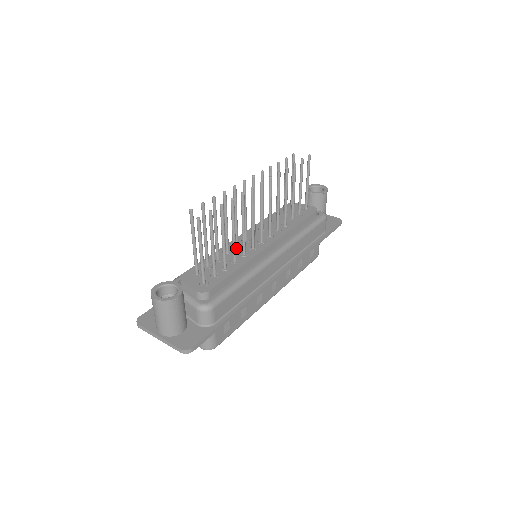
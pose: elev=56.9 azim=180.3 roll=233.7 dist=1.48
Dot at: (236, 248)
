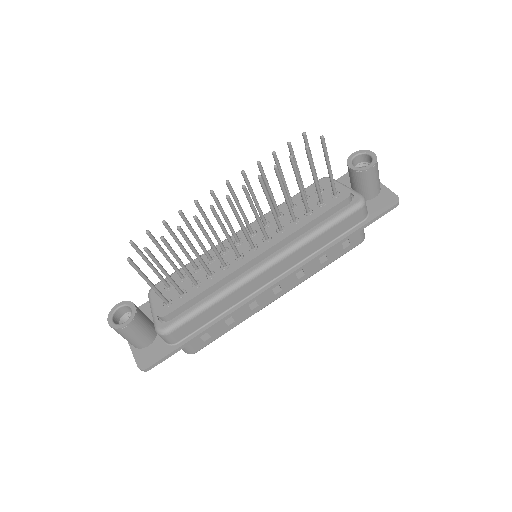
Dot at: (222, 254)
